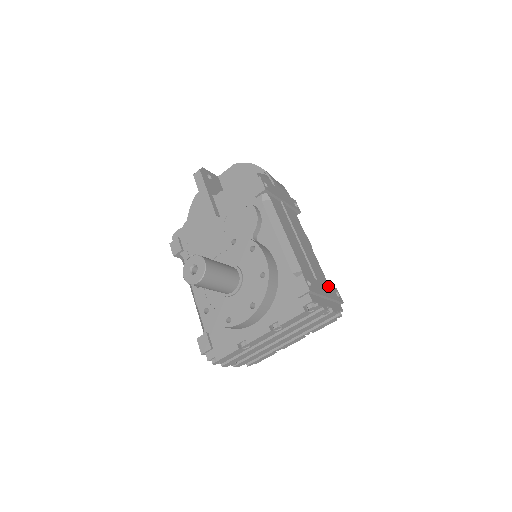
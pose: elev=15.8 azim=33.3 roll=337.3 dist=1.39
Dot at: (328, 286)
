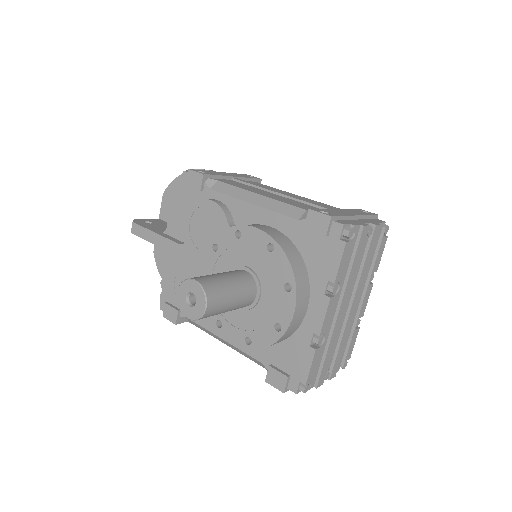
Dot at: (347, 209)
